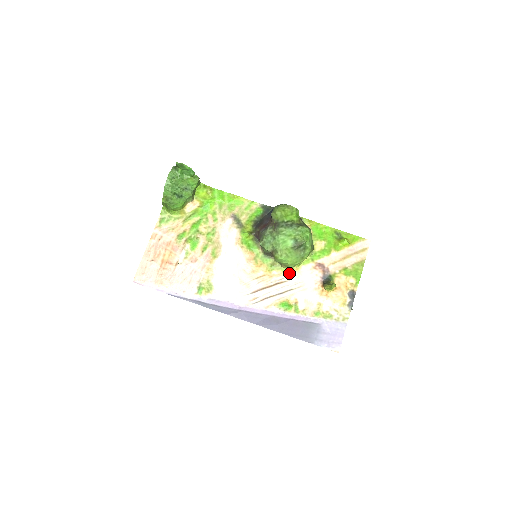
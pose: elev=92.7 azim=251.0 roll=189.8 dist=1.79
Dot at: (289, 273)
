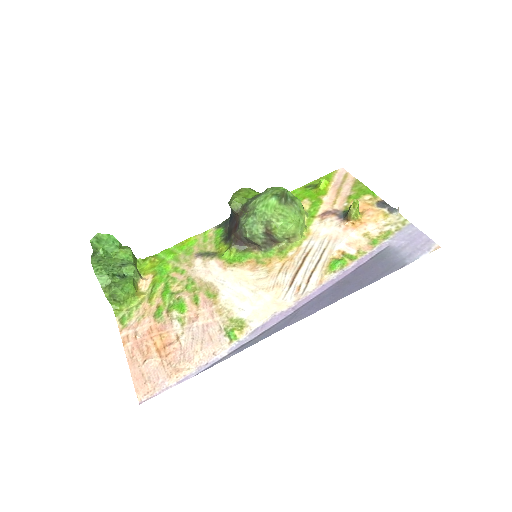
Dot at: (305, 242)
